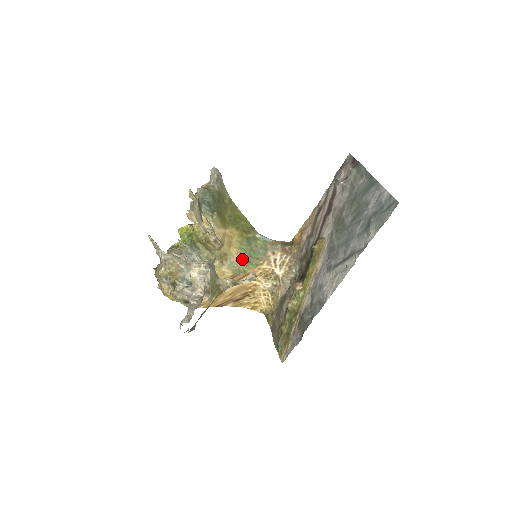
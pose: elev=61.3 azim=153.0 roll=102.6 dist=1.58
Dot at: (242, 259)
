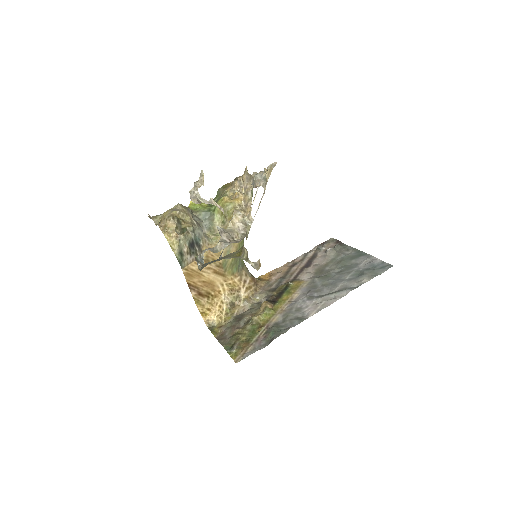
Dot at: occluded
